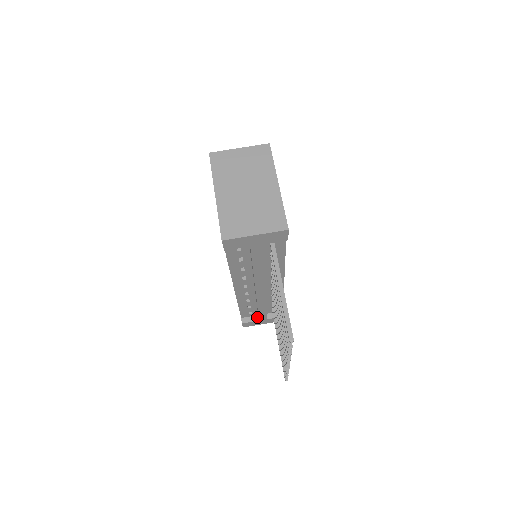
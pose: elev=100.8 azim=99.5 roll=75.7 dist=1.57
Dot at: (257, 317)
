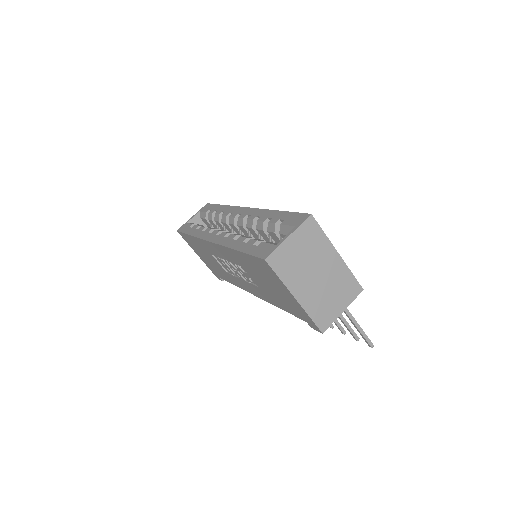
Dot at: occluded
